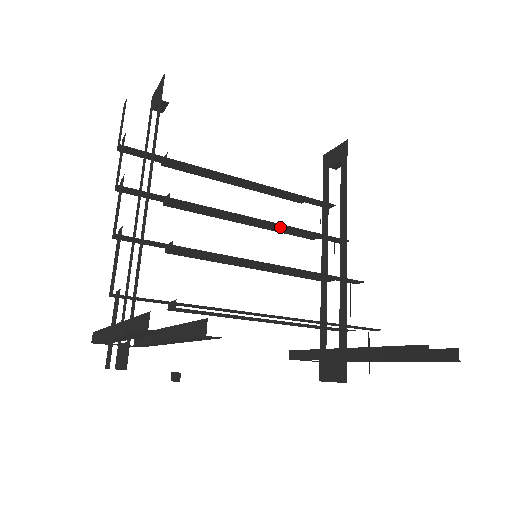
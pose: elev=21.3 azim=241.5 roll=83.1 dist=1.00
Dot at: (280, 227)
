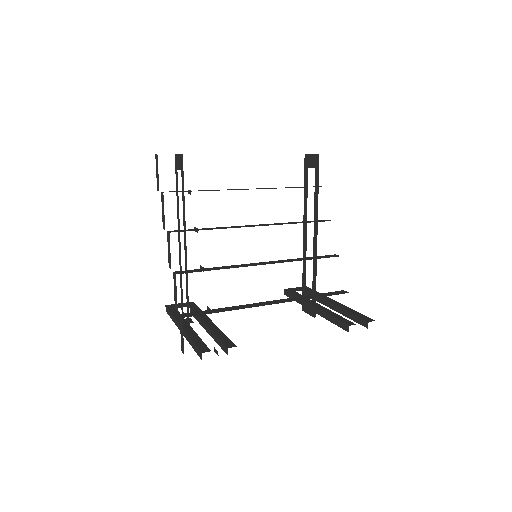
Dot at: occluded
